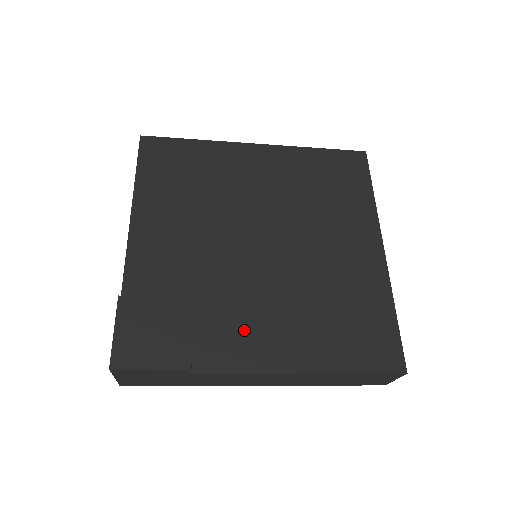
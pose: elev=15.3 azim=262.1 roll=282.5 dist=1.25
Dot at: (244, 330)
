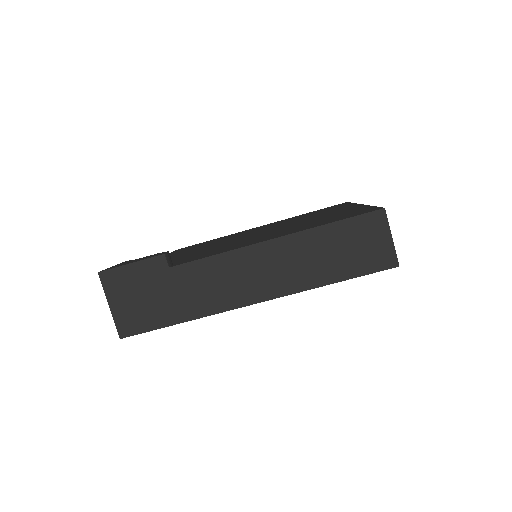
Dot at: (224, 248)
